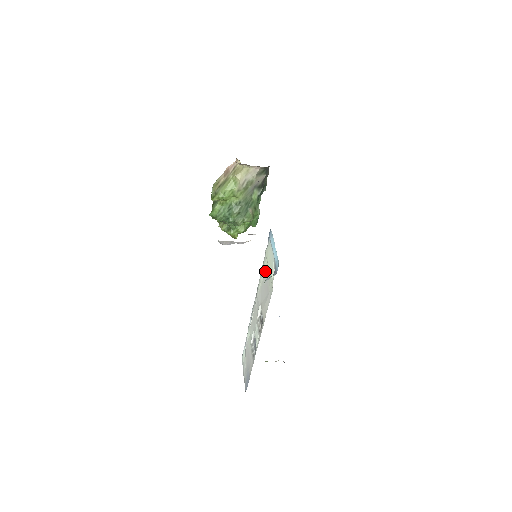
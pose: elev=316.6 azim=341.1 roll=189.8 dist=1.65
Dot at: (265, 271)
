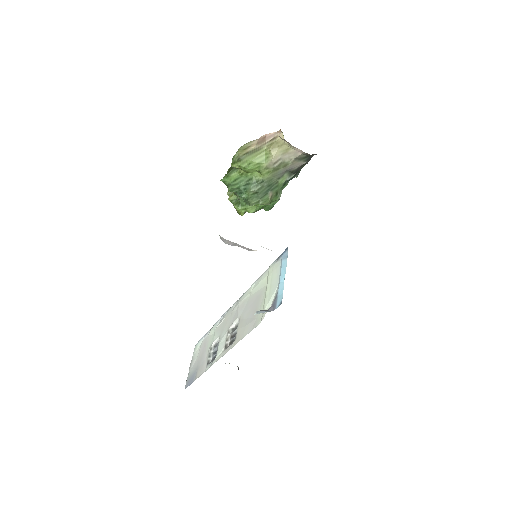
Dot at: (260, 288)
